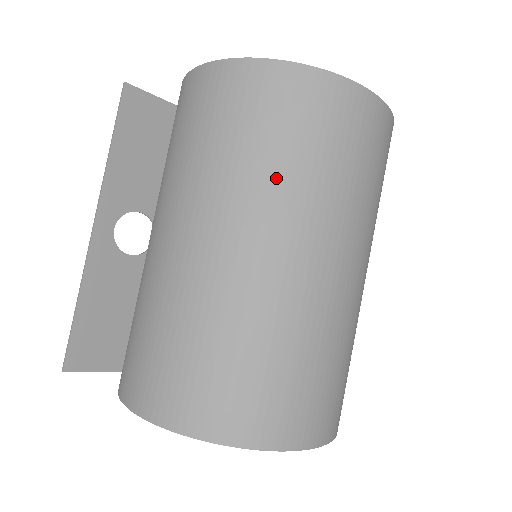
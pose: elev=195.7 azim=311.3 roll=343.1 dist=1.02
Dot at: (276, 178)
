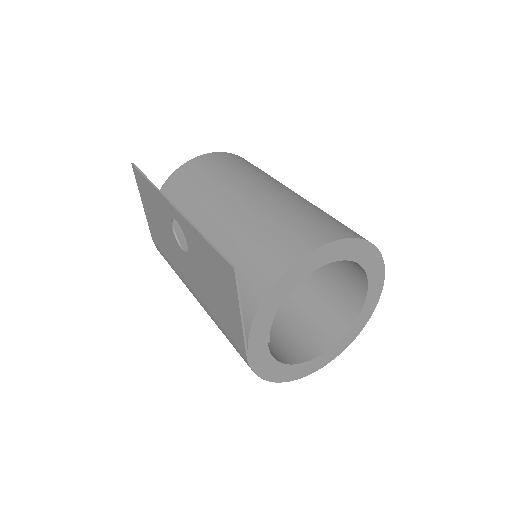
Dot at: occluded
